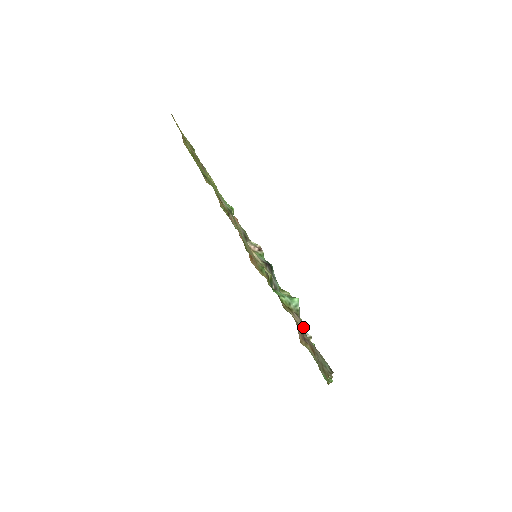
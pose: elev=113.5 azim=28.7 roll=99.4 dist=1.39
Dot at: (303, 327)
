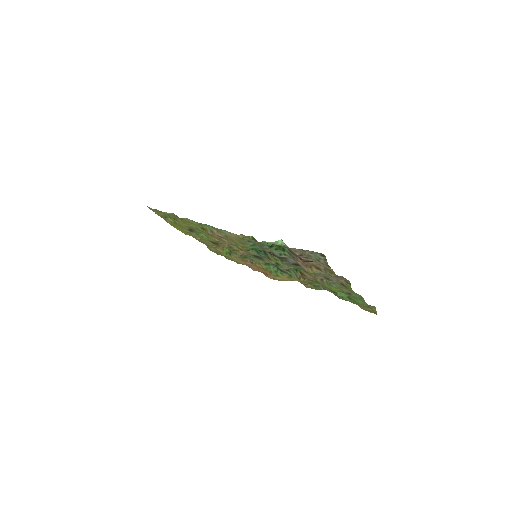
Dot at: occluded
